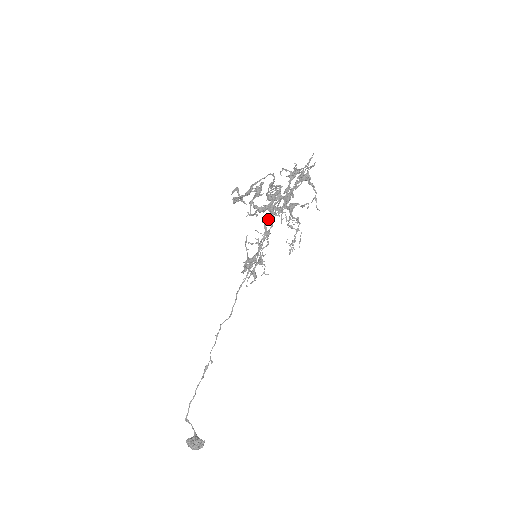
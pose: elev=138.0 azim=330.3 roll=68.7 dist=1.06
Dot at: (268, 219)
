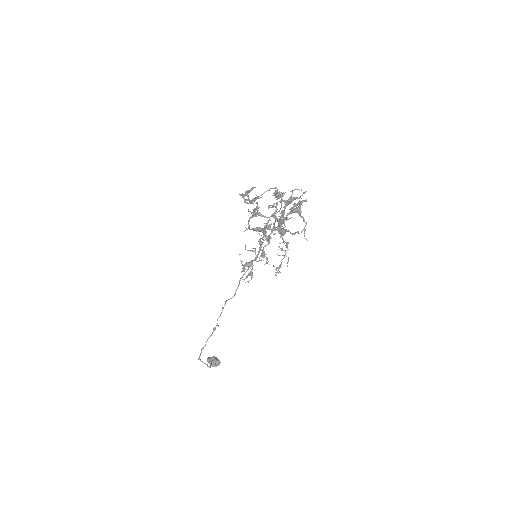
Dot at: (262, 238)
